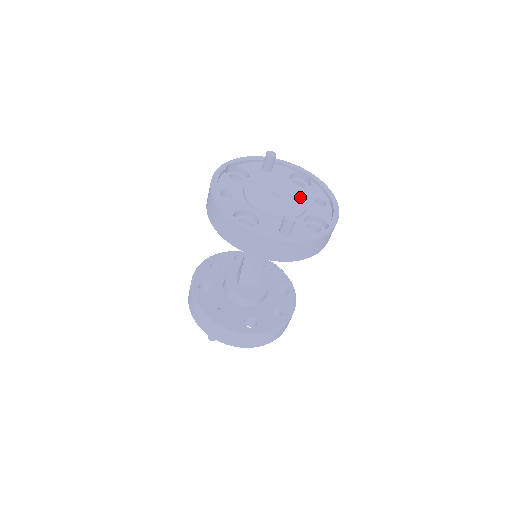
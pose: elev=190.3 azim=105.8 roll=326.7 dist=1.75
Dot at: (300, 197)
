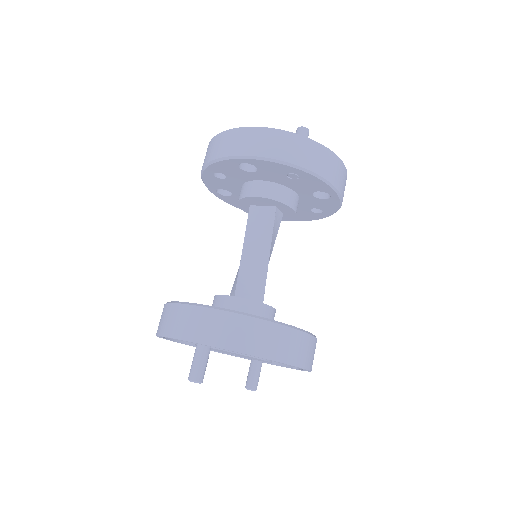
Dot at: occluded
